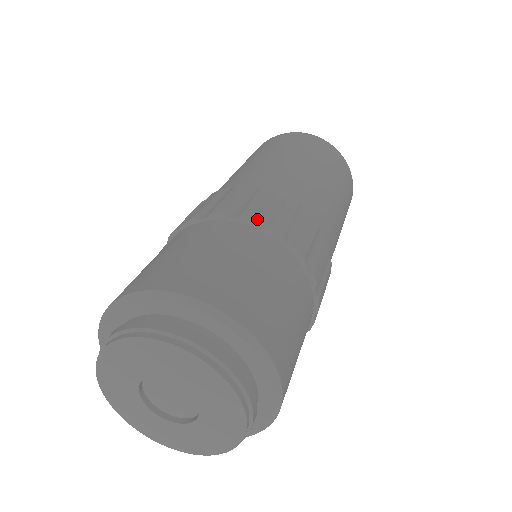
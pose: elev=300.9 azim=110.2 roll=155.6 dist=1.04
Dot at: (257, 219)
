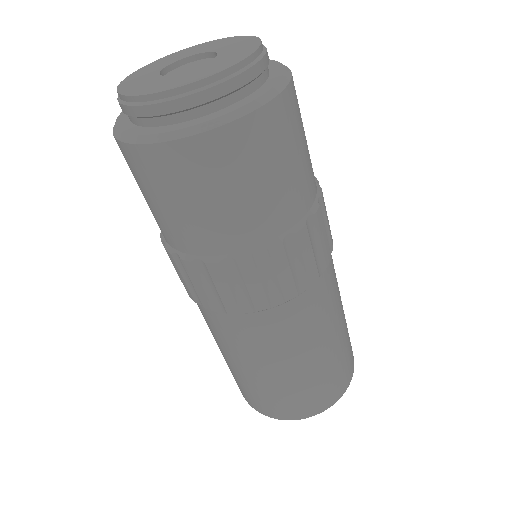
Dot at: occluded
